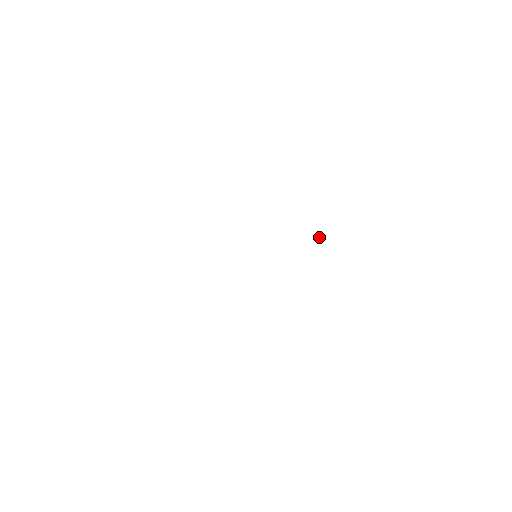
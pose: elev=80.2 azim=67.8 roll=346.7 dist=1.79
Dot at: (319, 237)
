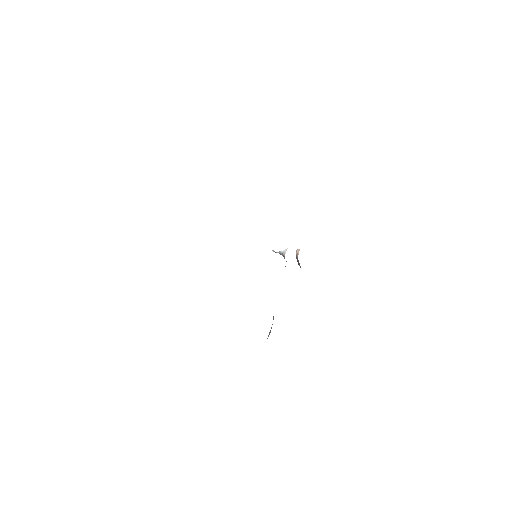
Dot at: occluded
